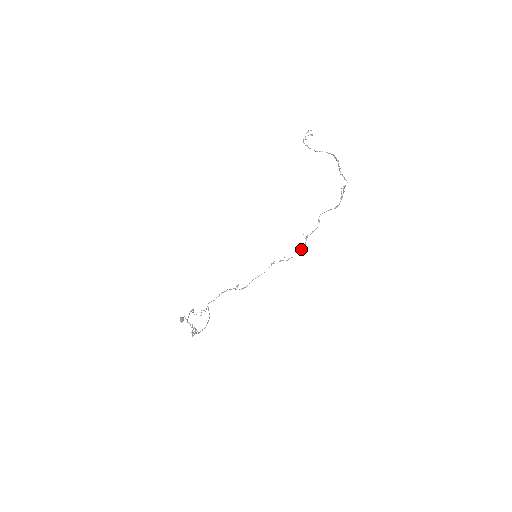
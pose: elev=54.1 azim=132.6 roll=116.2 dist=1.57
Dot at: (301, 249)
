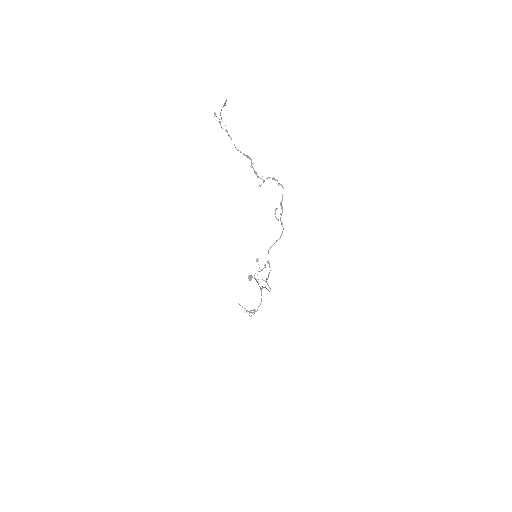
Dot at: occluded
